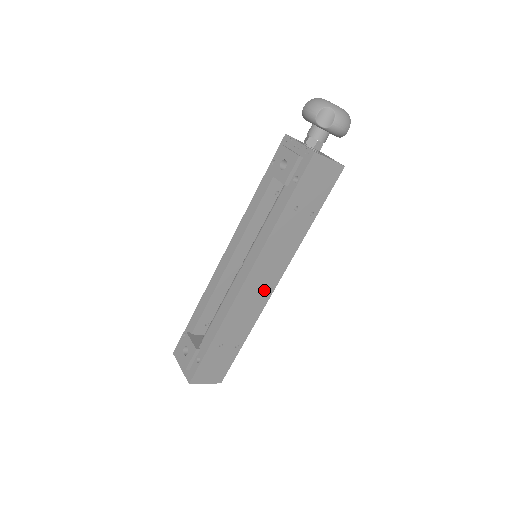
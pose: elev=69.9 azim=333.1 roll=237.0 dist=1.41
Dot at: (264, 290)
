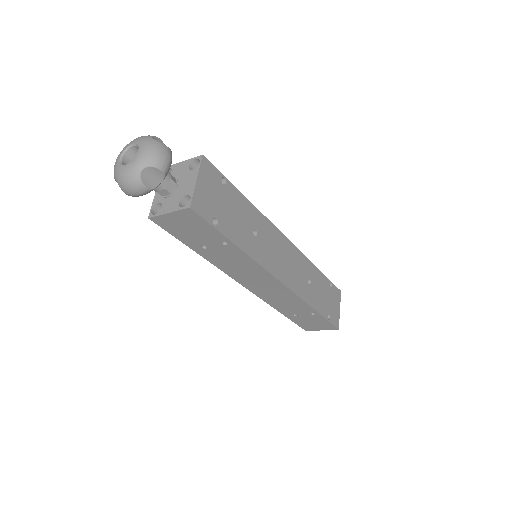
Dot at: (275, 287)
